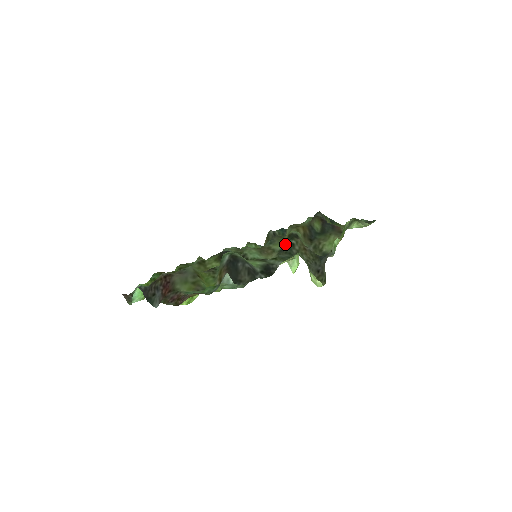
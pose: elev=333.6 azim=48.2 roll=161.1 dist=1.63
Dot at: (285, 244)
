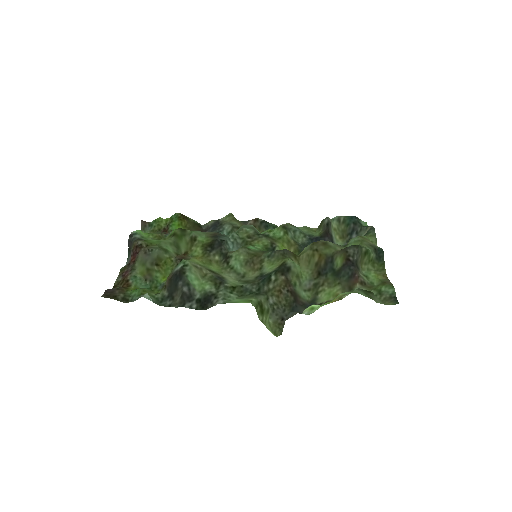
Dot at: (270, 271)
